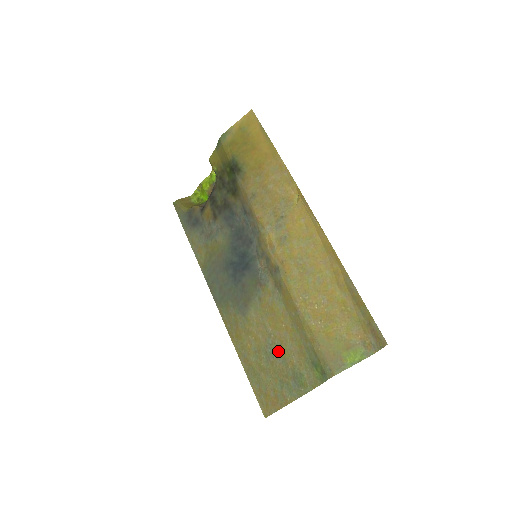
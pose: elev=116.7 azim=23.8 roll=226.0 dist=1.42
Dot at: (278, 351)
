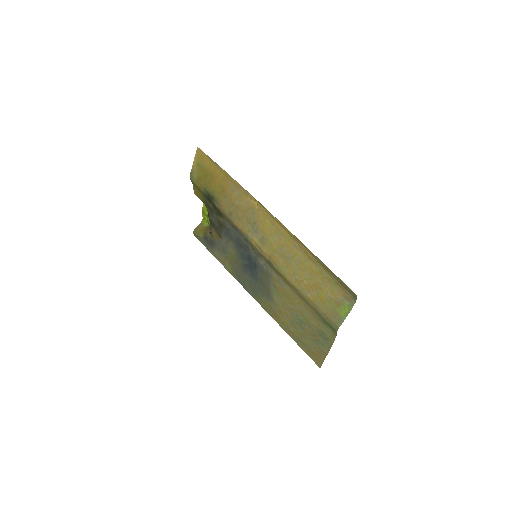
Dot at: (302, 320)
